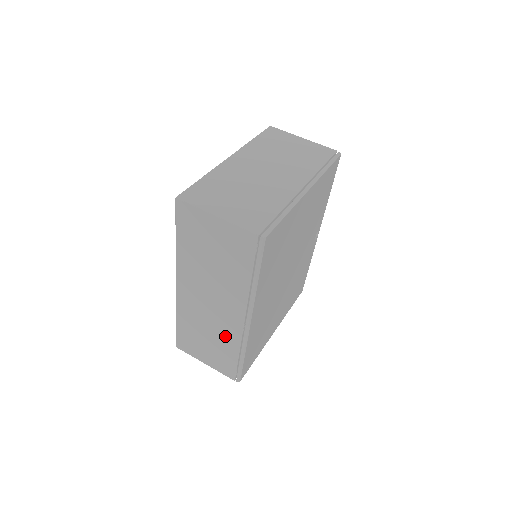
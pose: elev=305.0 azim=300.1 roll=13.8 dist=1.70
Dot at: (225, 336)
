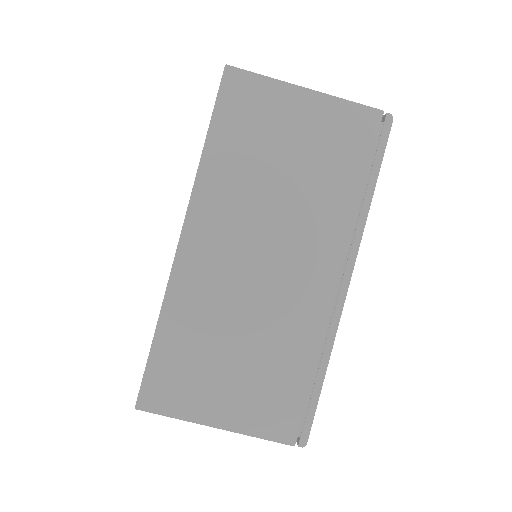
Dot at: occluded
